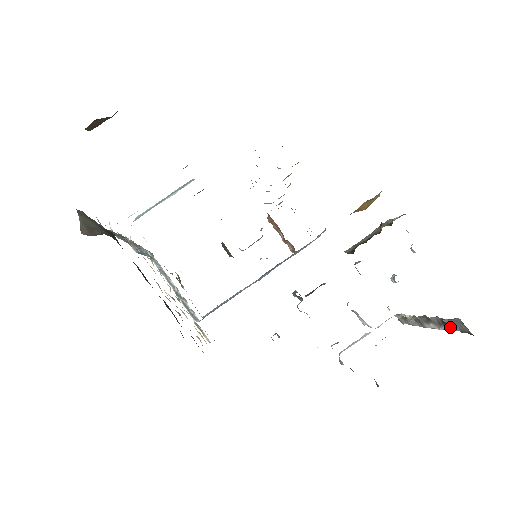
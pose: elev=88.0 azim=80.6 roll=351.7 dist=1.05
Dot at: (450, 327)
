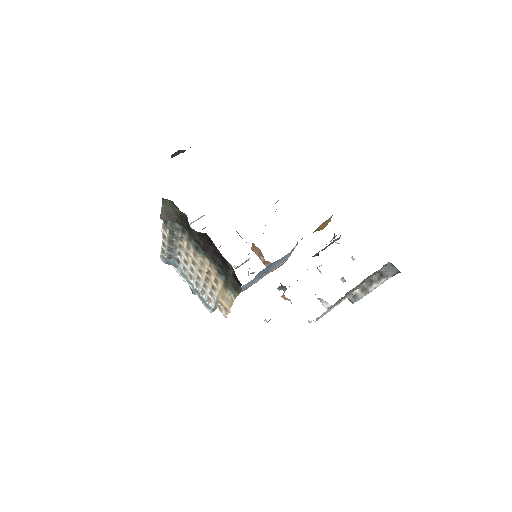
Dot at: (385, 275)
